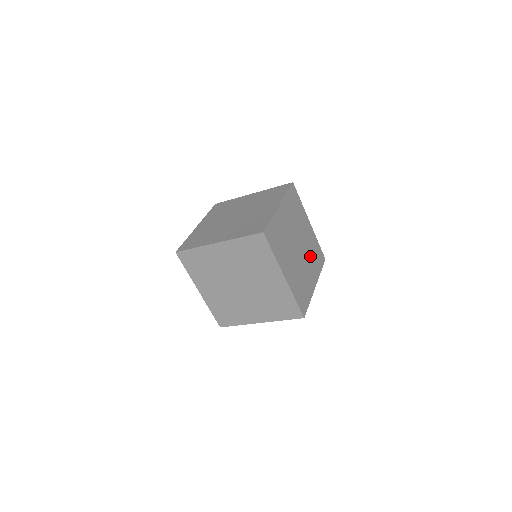
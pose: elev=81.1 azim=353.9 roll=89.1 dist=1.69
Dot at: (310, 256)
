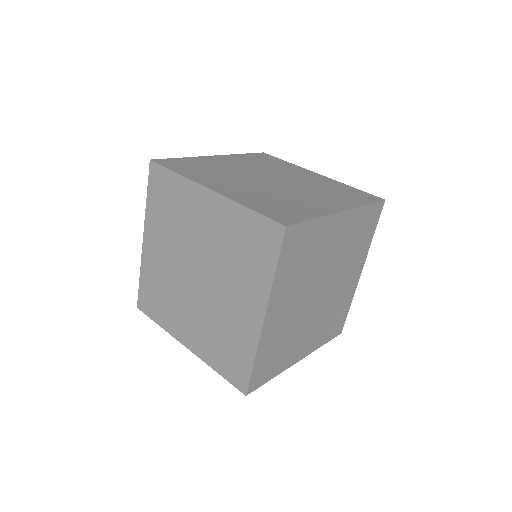
Dot at: (319, 191)
